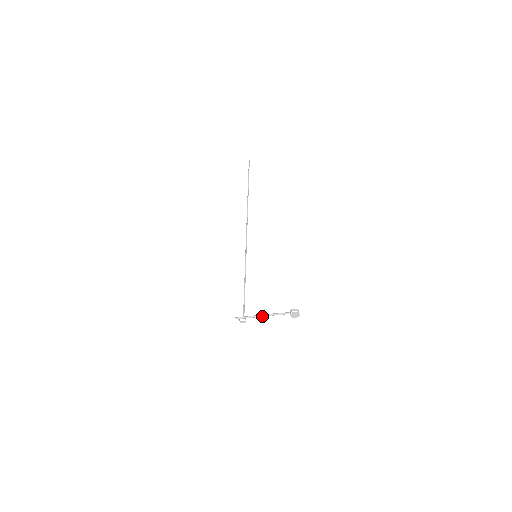
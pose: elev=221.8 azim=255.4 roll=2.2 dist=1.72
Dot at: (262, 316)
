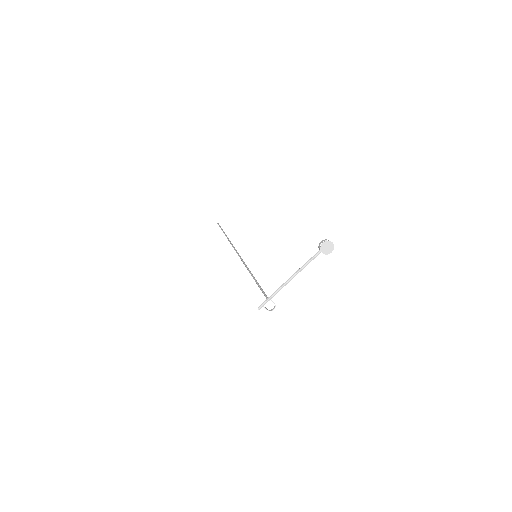
Dot at: (289, 280)
